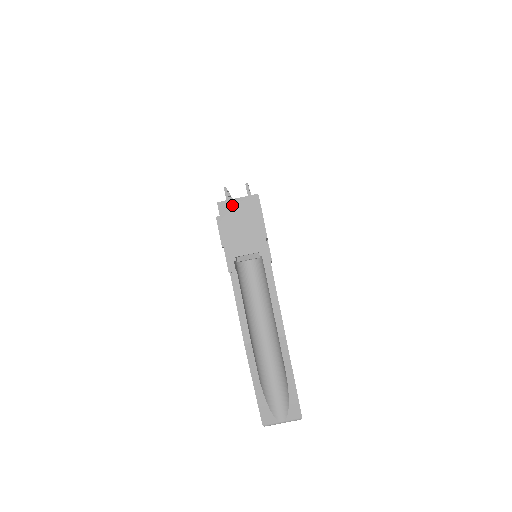
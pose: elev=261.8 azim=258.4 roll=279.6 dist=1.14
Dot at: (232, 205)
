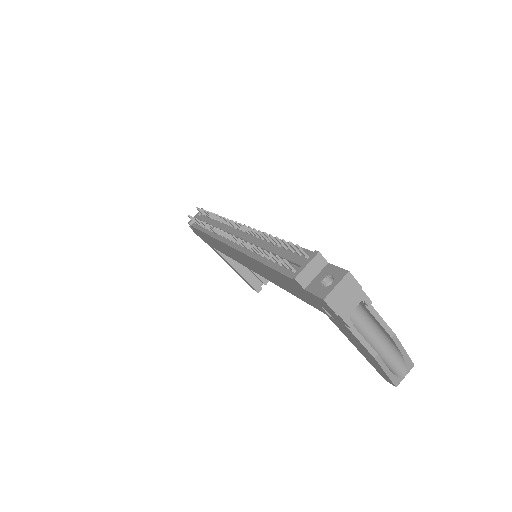
Dot at: (306, 273)
